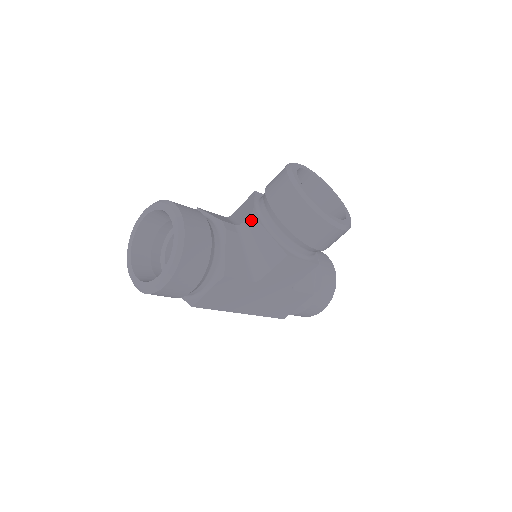
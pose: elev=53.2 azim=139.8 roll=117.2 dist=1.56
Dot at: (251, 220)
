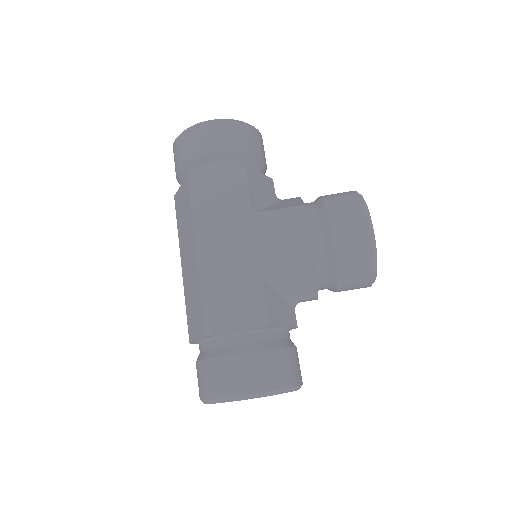
Dot at: occluded
